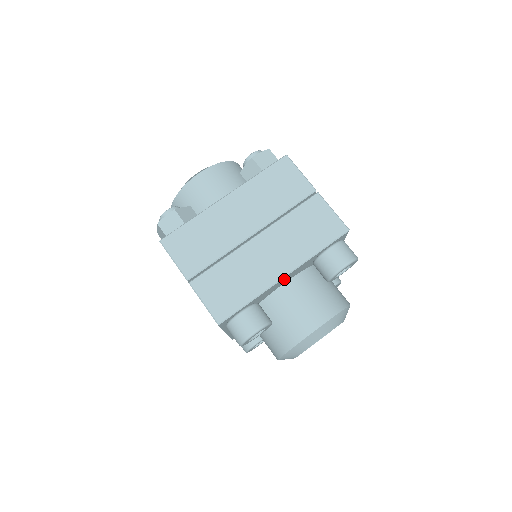
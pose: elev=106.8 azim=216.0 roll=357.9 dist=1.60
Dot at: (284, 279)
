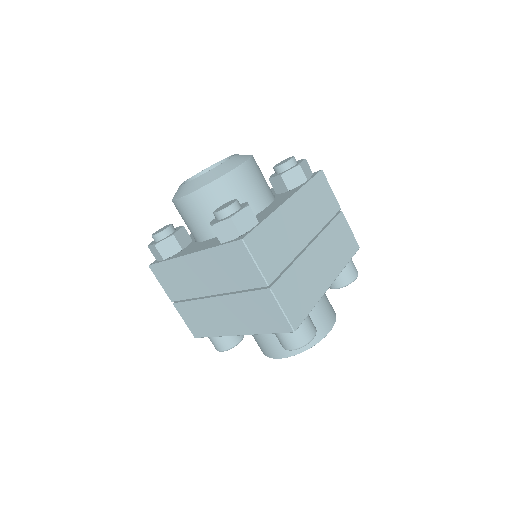
Dot at: occluded
